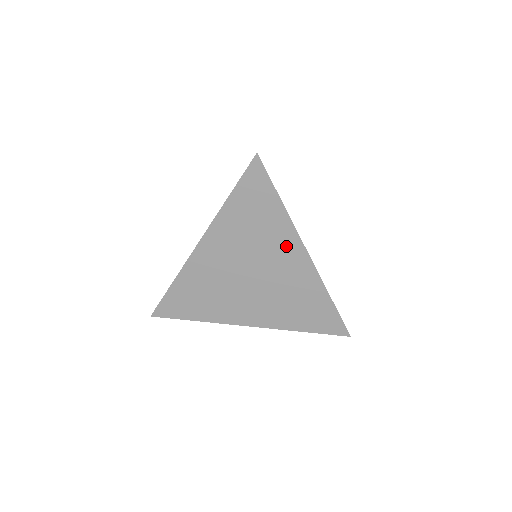
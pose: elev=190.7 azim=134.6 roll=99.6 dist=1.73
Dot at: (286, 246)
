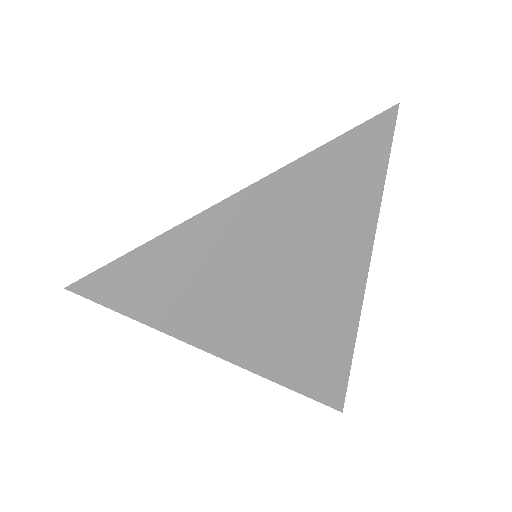
Dot at: (353, 250)
